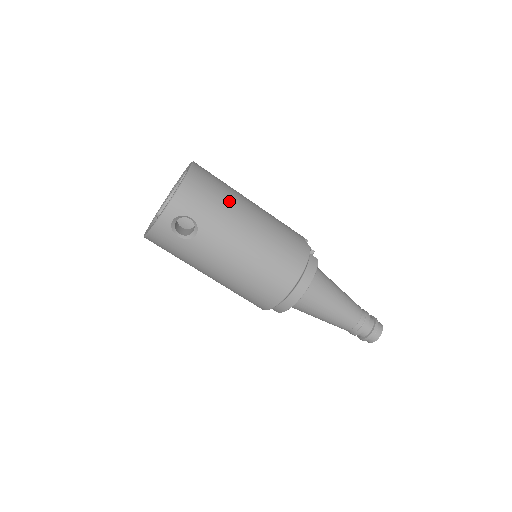
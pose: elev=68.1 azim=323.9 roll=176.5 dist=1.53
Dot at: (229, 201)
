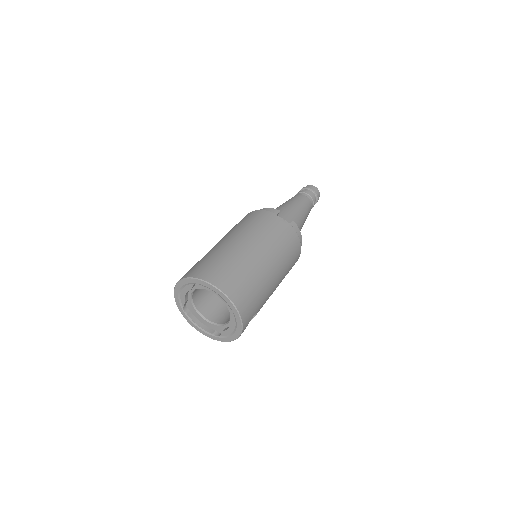
Dot at: (257, 279)
